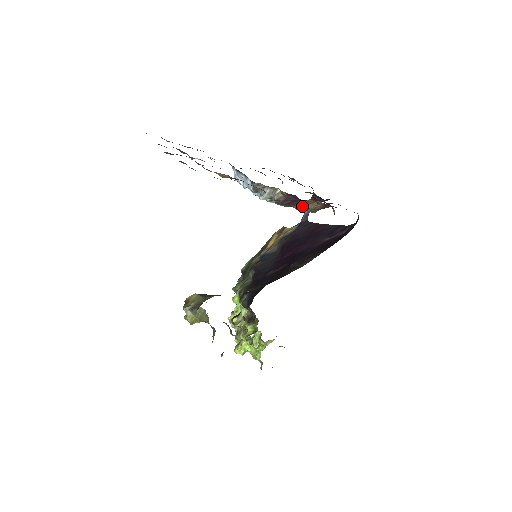
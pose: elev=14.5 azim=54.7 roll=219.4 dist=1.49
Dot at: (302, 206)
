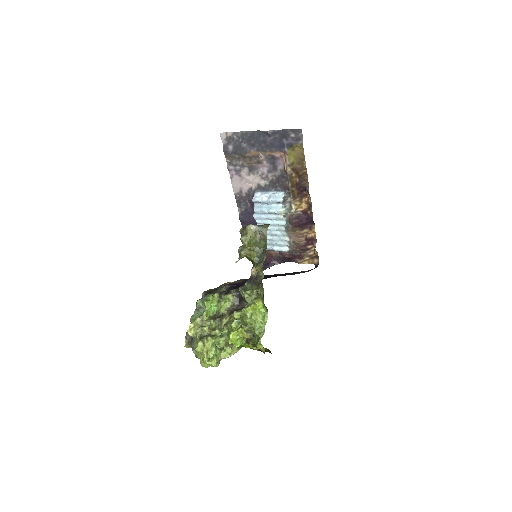
Dot at: (293, 236)
